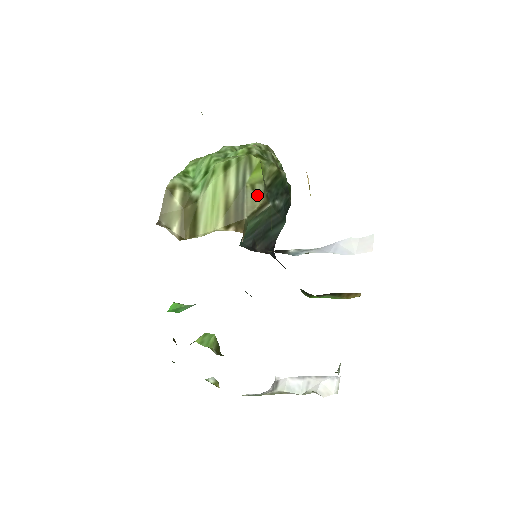
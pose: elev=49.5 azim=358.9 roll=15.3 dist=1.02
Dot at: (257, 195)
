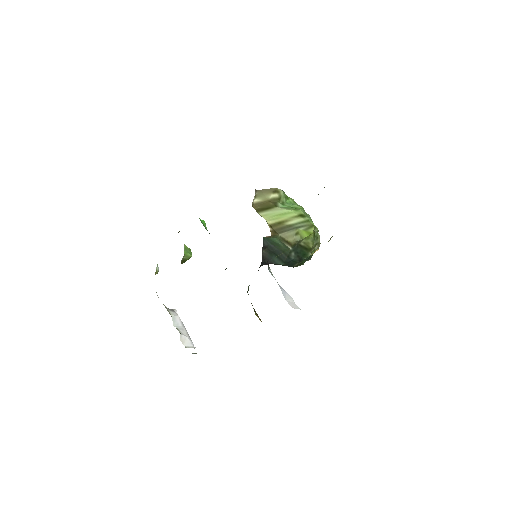
Dot at: (294, 237)
